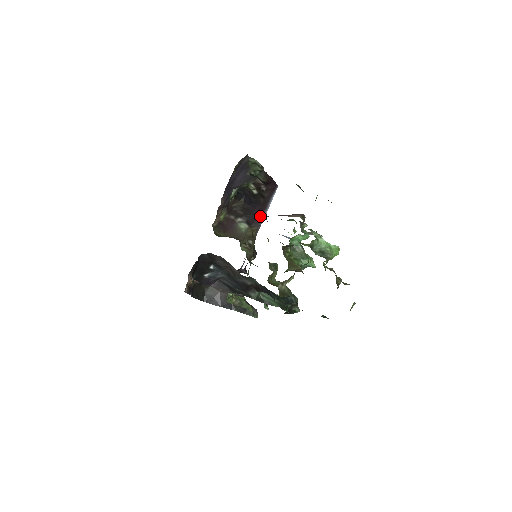
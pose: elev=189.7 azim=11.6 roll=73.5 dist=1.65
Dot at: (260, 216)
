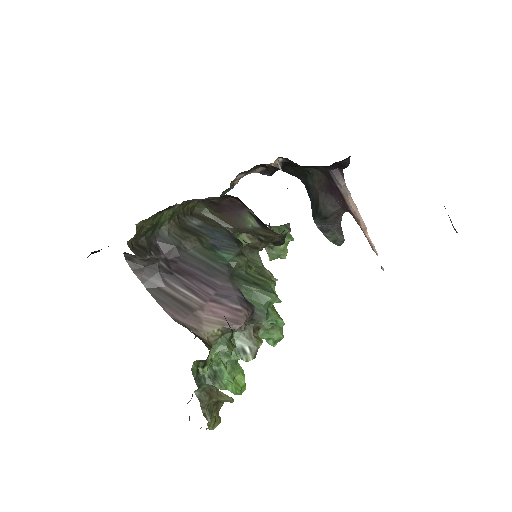
Dot at: (162, 286)
